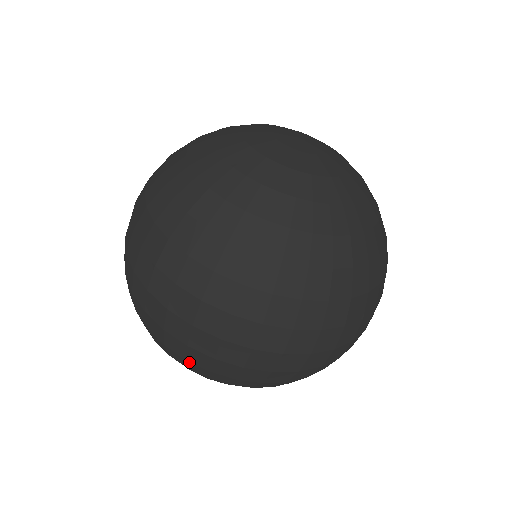
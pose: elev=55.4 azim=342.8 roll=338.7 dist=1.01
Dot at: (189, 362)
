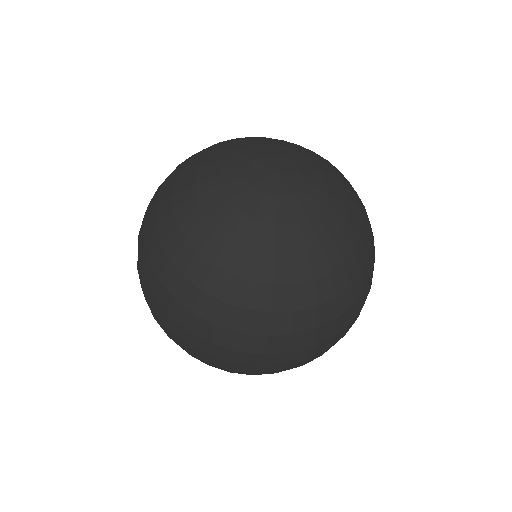
Dot at: occluded
